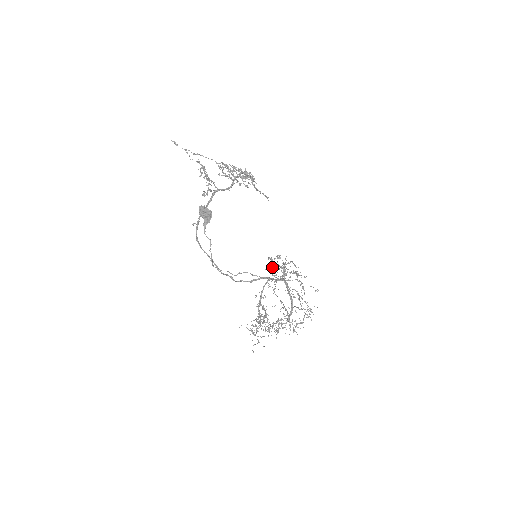
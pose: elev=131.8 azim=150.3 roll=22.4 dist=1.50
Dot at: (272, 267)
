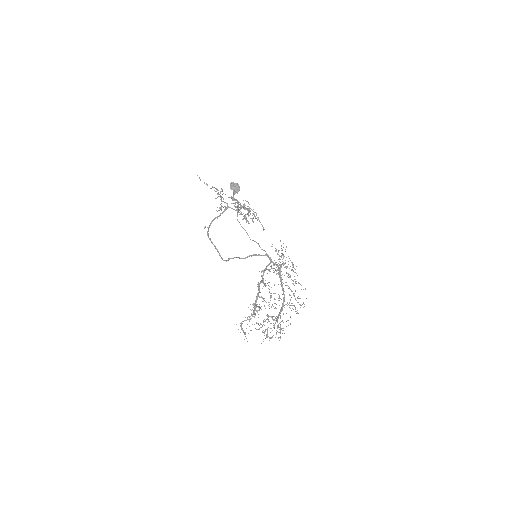
Dot at: occluded
